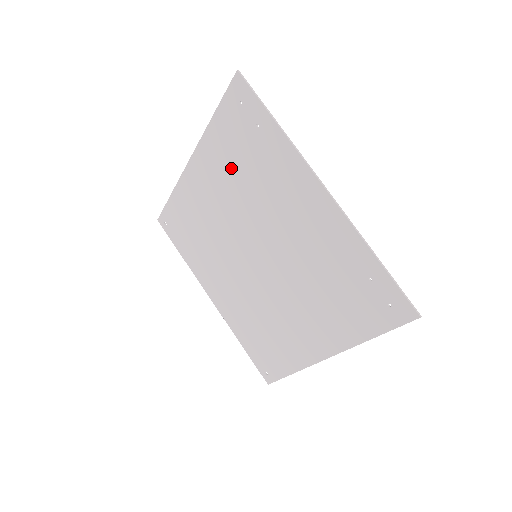
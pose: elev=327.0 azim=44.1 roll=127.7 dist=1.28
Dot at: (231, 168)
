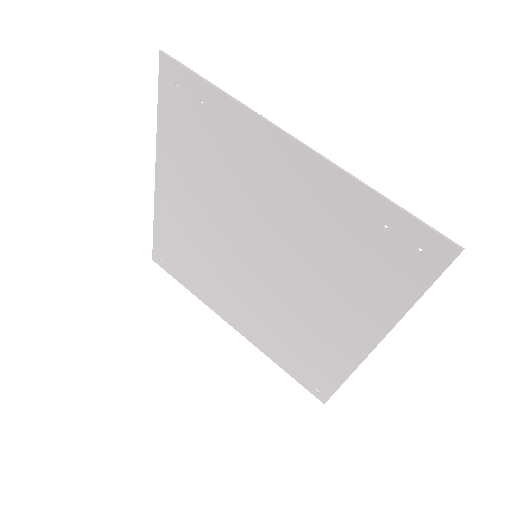
Dot at: (195, 166)
